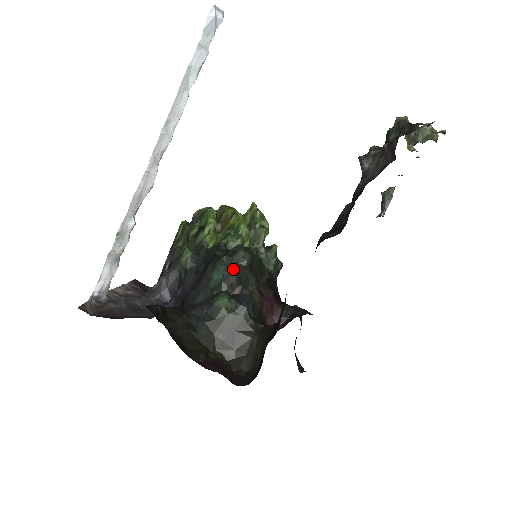
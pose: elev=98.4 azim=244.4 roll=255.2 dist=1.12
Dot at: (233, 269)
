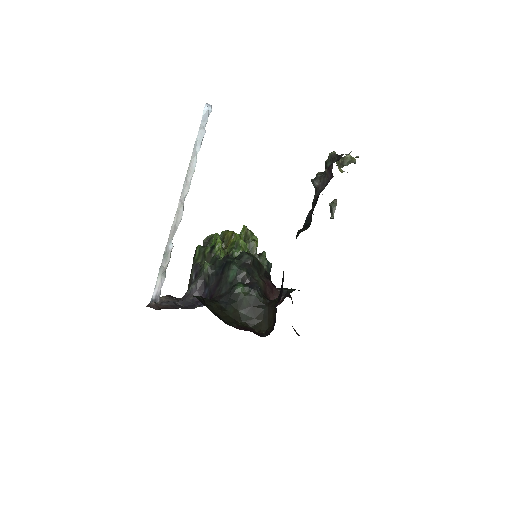
Dot at: (242, 267)
